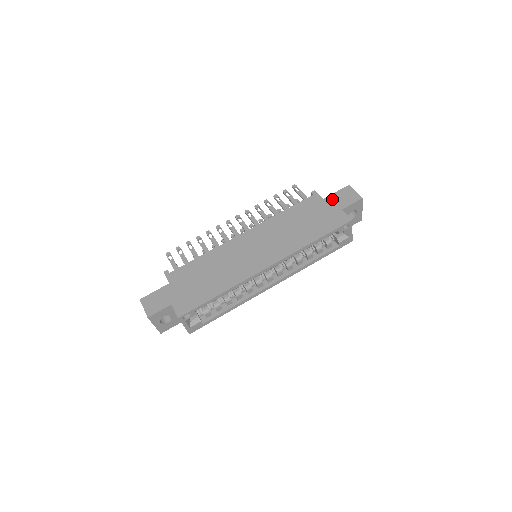
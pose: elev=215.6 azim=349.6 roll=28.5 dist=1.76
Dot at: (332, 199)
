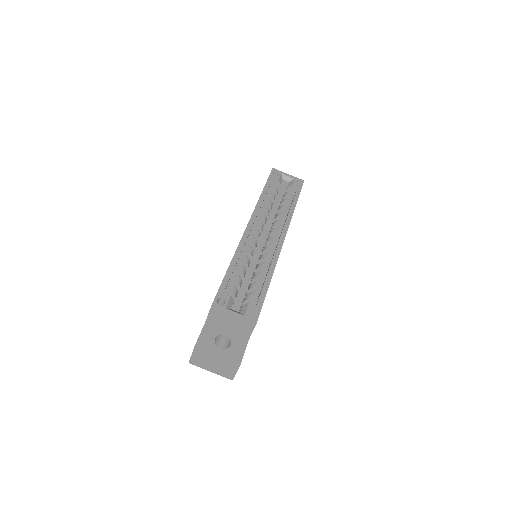
Dot at: occluded
